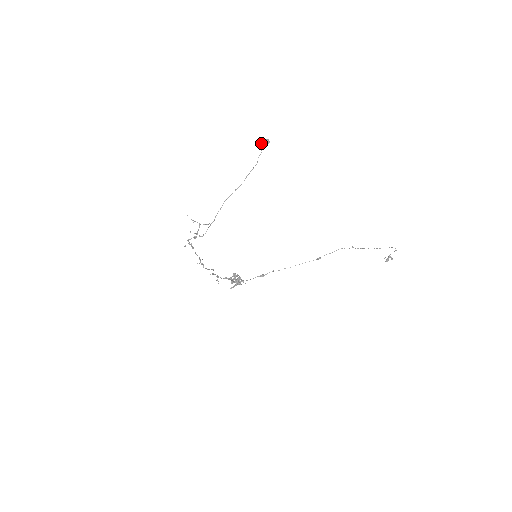
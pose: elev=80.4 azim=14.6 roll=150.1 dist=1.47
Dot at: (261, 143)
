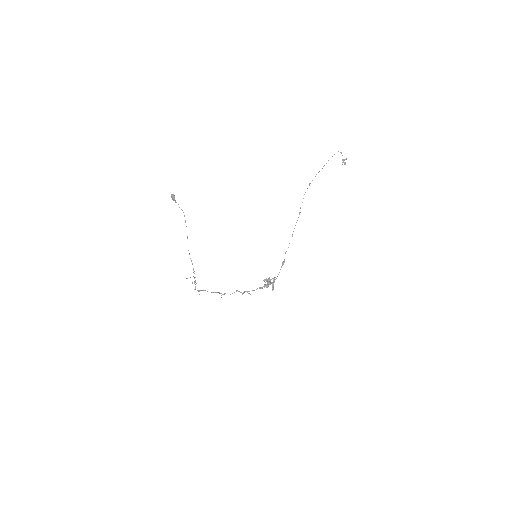
Dot at: occluded
